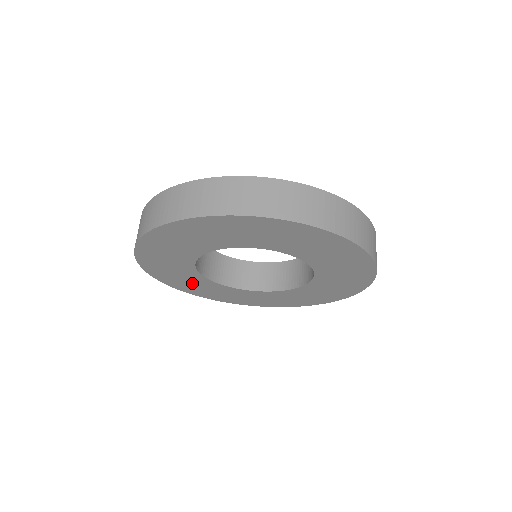
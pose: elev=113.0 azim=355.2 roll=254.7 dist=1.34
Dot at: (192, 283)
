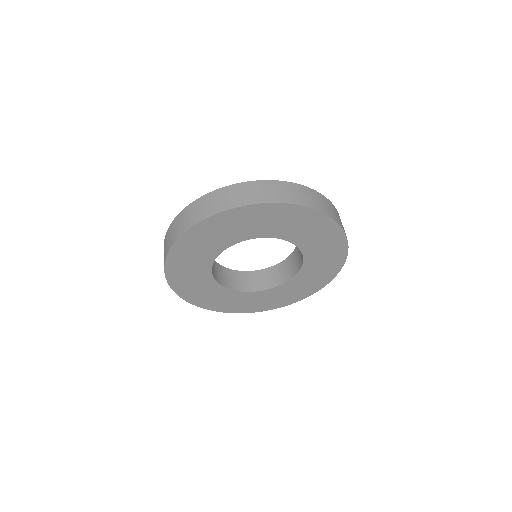
Dot at: (230, 301)
